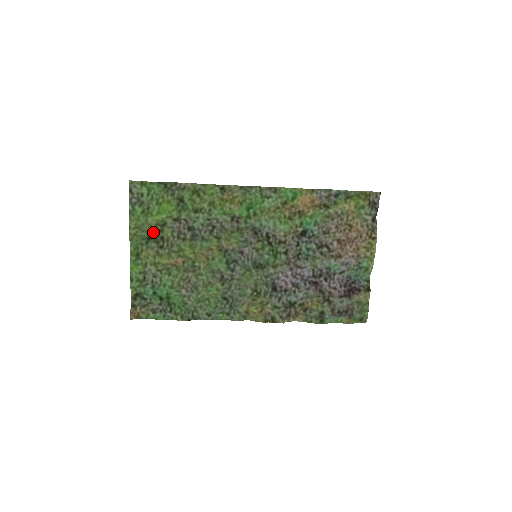
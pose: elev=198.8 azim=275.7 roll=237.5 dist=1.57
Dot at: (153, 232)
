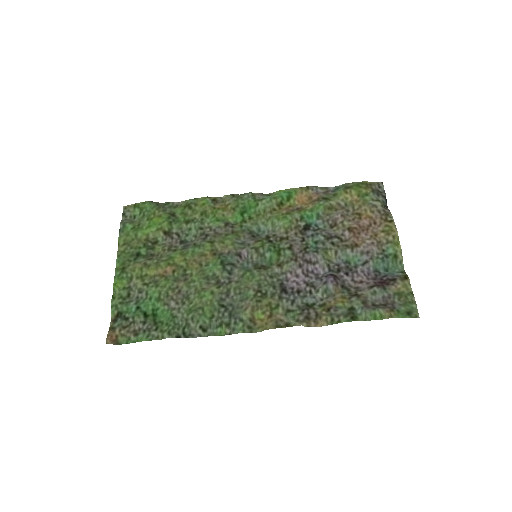
Dot at: (143, 248)
